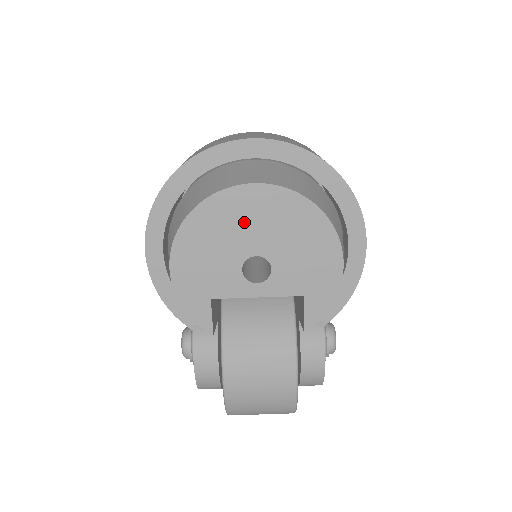
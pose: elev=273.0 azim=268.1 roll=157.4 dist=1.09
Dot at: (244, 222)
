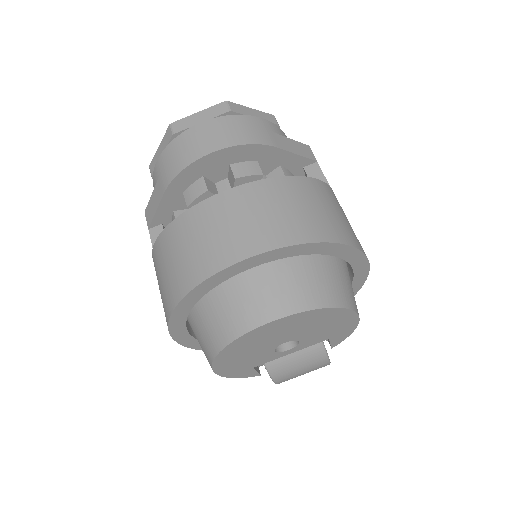
Dot at: (269, 337)
